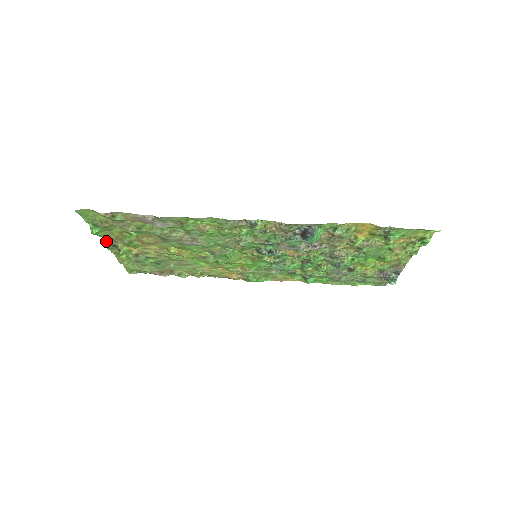
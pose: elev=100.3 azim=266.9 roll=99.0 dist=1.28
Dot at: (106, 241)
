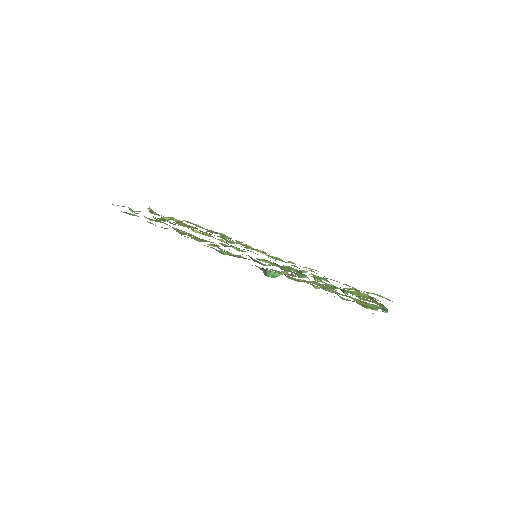
Dot at: (151, 211)
